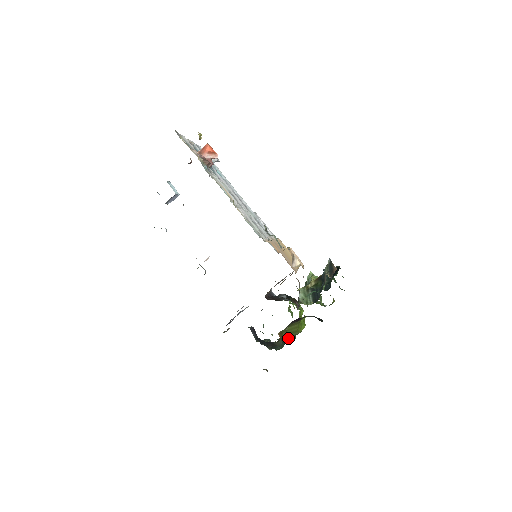
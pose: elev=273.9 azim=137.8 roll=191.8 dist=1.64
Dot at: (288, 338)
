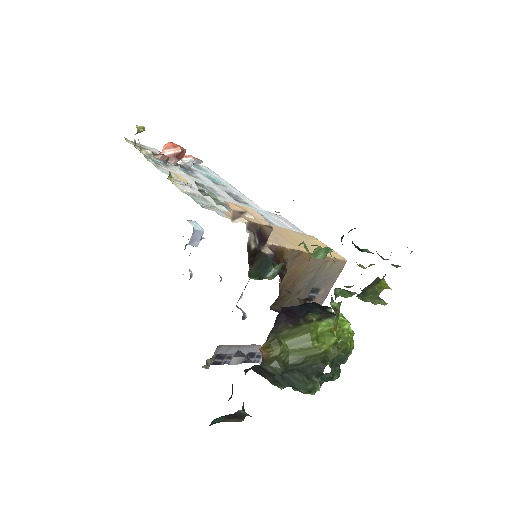
Dot at: (300, 361)
